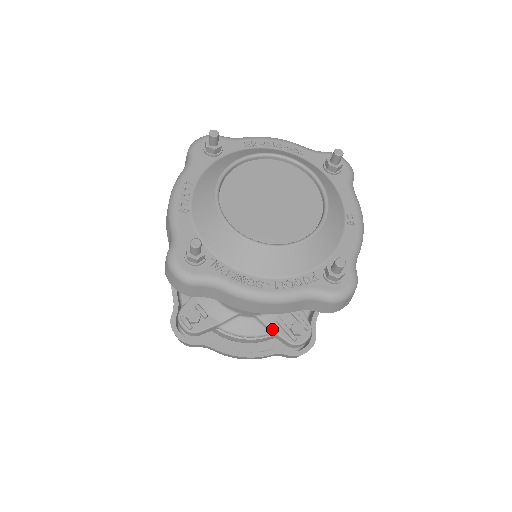
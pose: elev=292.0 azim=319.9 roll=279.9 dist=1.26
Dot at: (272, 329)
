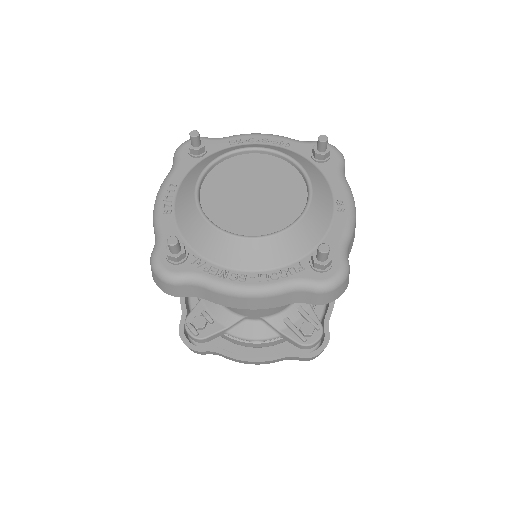
Dot at: (280, 331)
